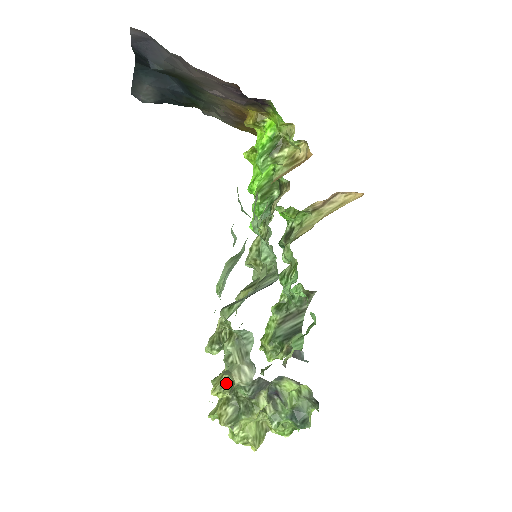
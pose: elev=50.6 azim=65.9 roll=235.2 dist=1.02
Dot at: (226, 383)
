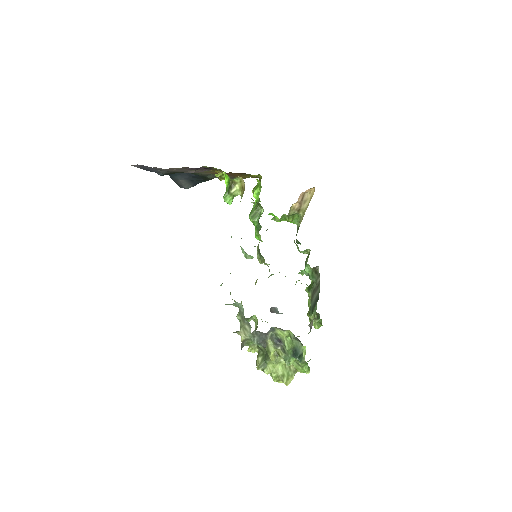
Dot at: occluded
